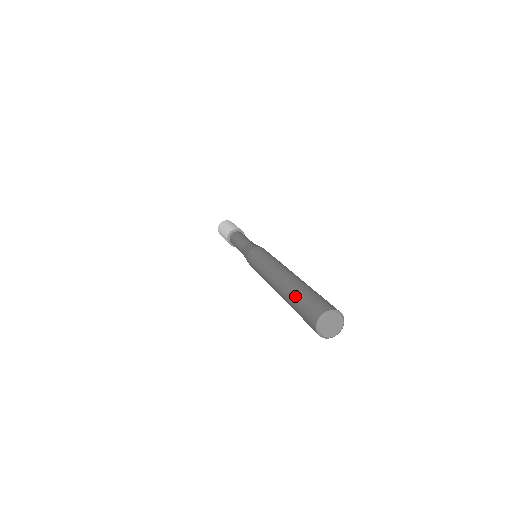
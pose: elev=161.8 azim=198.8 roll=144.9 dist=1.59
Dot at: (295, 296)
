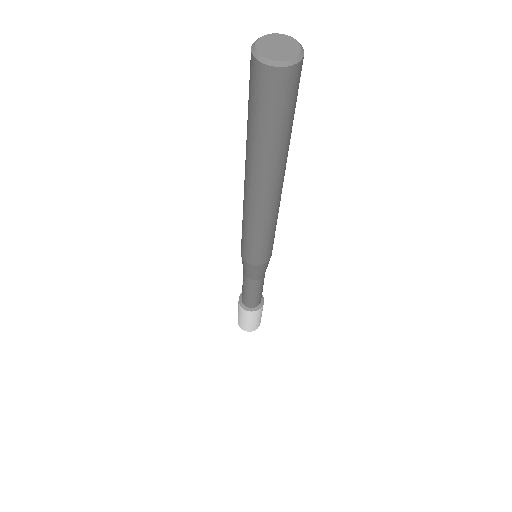
Dot at: (247, 122)
